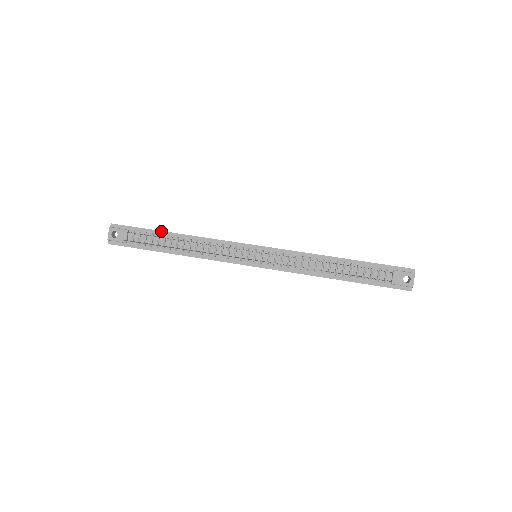
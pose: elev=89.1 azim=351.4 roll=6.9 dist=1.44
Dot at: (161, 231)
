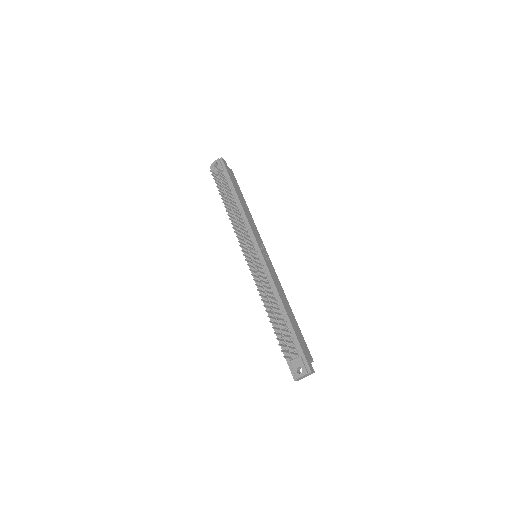
Dot at: (234, 187)
